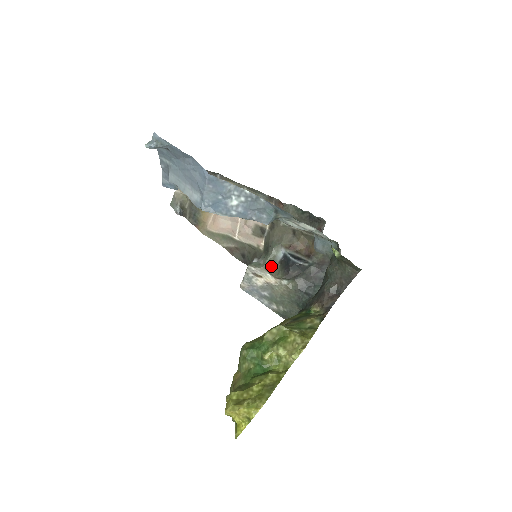
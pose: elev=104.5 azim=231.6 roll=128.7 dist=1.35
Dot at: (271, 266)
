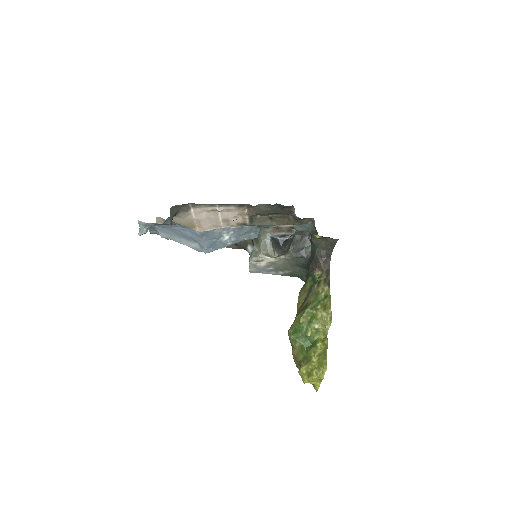
Dot at: (266, 250)
